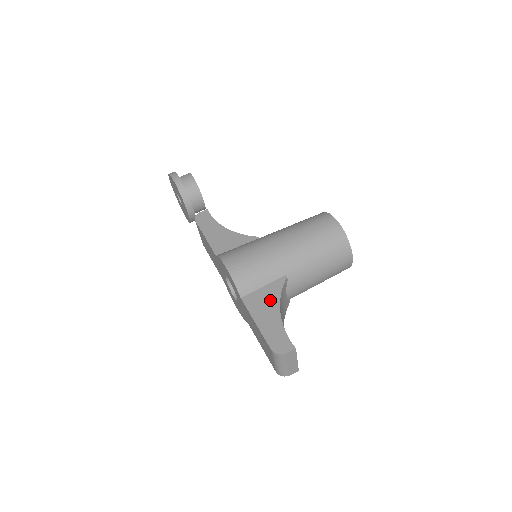
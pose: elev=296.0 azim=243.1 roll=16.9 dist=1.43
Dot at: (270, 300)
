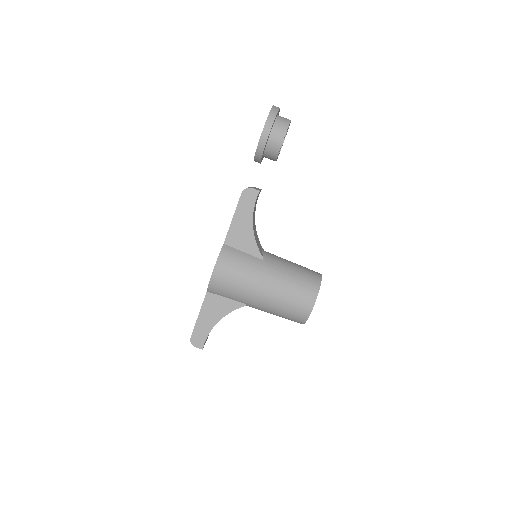
Dot at: (220, 310)
